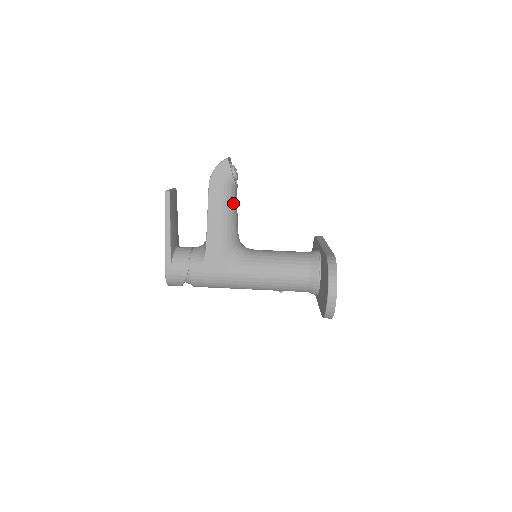
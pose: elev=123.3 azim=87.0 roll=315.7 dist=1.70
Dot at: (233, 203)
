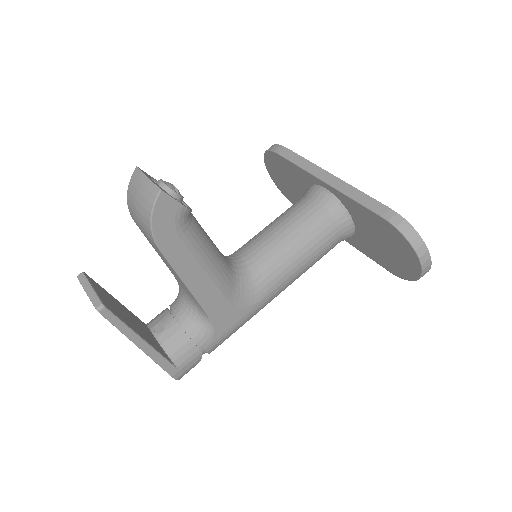
Dot at: (202, 235)
